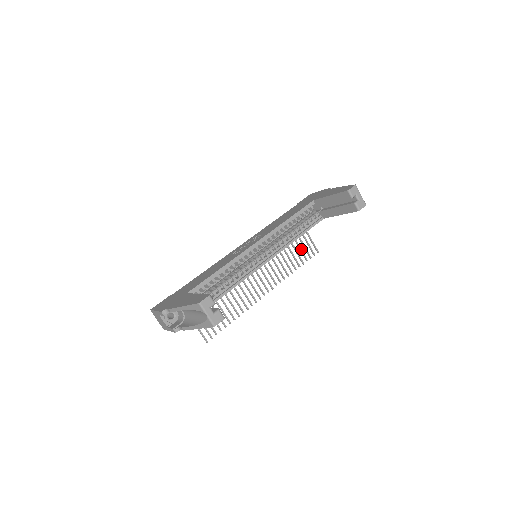
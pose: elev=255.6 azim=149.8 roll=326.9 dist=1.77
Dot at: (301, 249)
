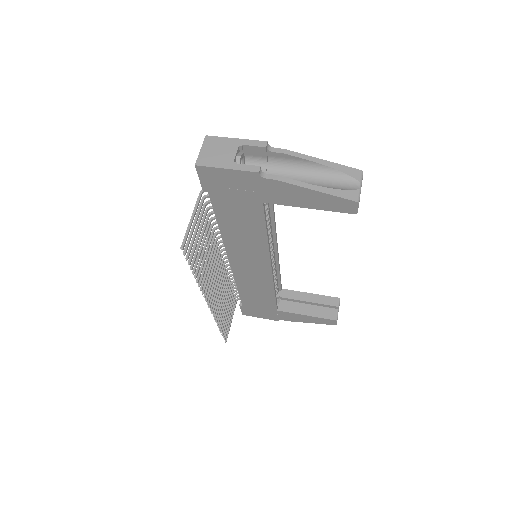
Dot at: (227, 318)
